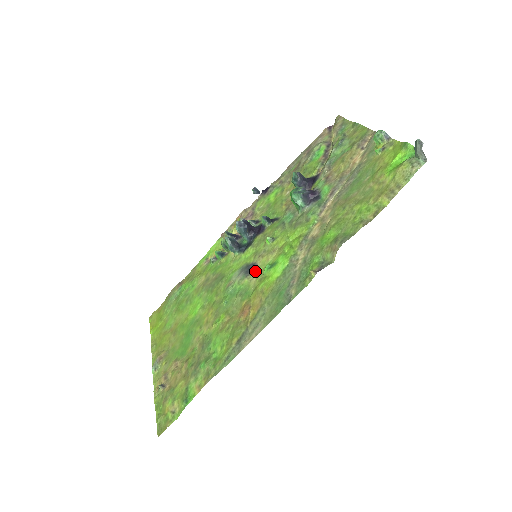
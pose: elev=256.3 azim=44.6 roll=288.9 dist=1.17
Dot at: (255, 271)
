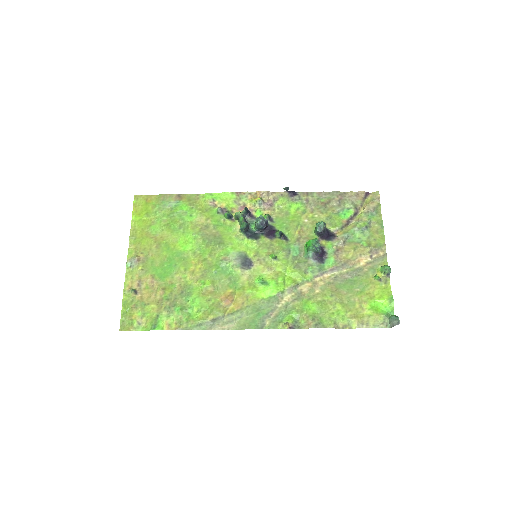
Dot at: (249, 270)
